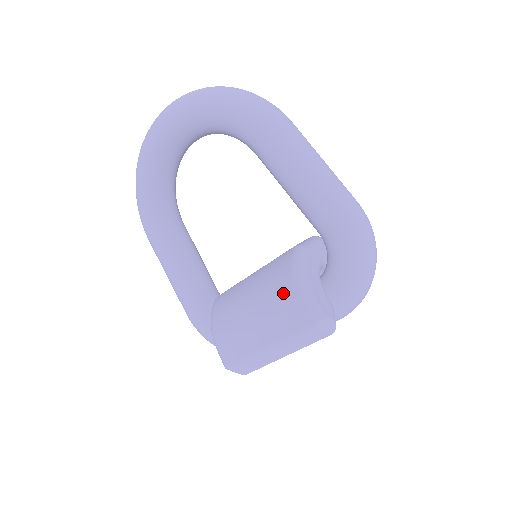
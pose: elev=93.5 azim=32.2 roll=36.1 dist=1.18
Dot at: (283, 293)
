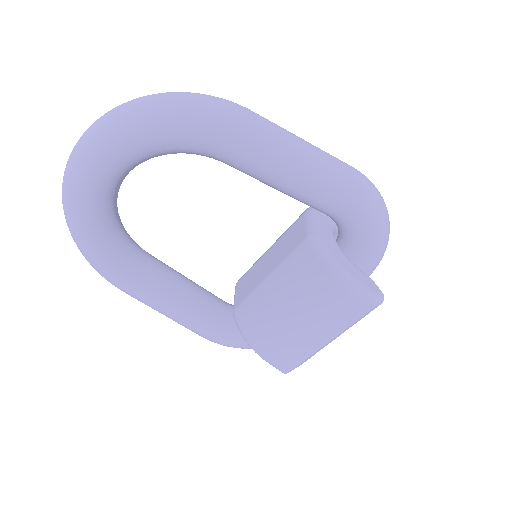
Dot at: (325, 293)
